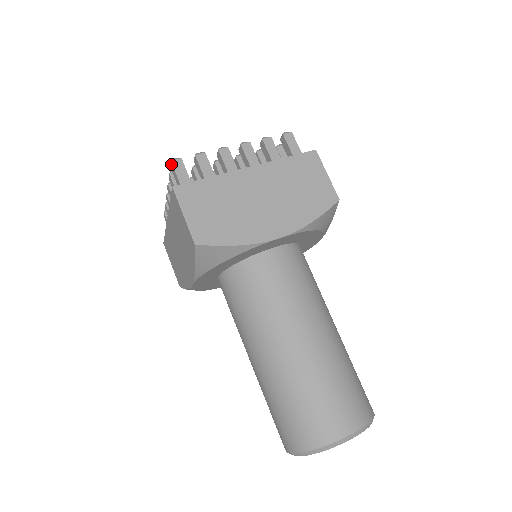
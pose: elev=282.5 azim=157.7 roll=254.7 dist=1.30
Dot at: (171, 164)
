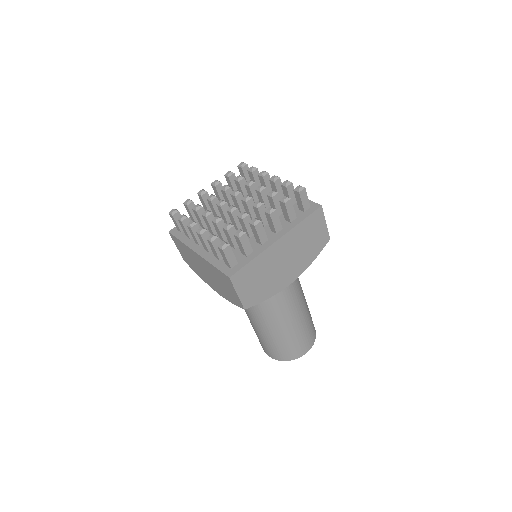
Dot at: (222, 251)
